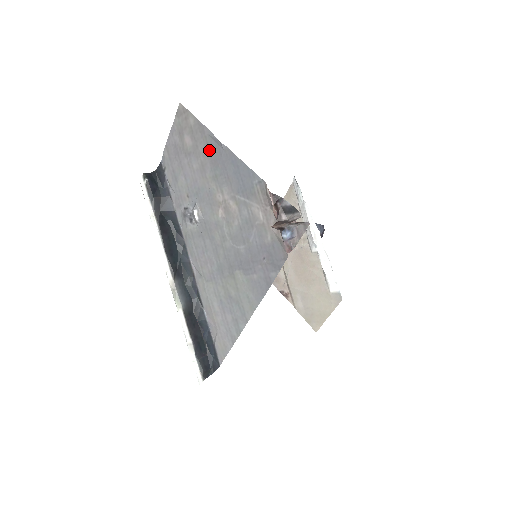
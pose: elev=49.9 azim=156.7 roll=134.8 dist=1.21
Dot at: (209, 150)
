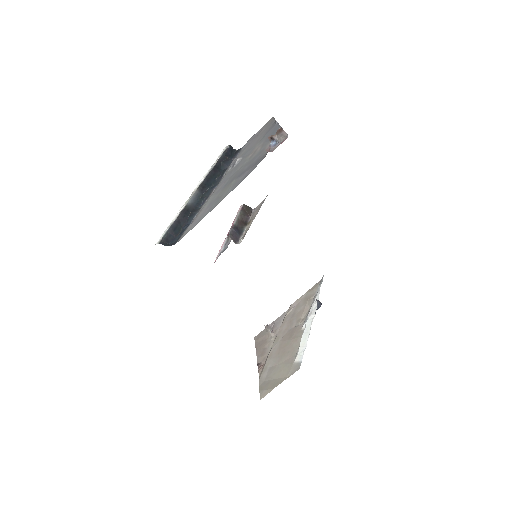
Dot at: (269, 129)
